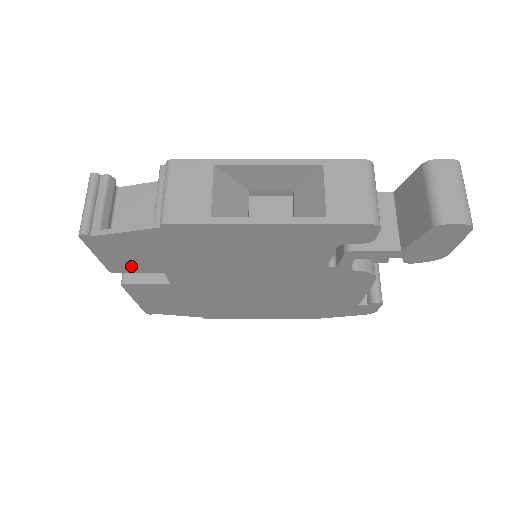
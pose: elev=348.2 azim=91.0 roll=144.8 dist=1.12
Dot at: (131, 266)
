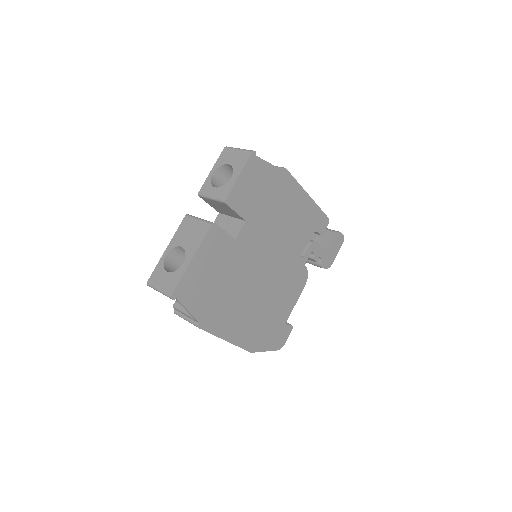
Dot at: (240, 200)
